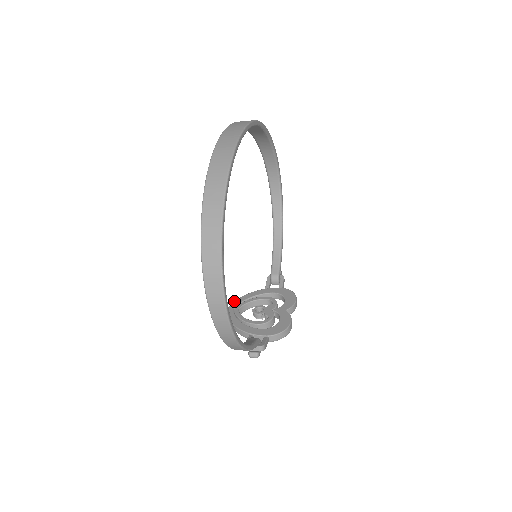
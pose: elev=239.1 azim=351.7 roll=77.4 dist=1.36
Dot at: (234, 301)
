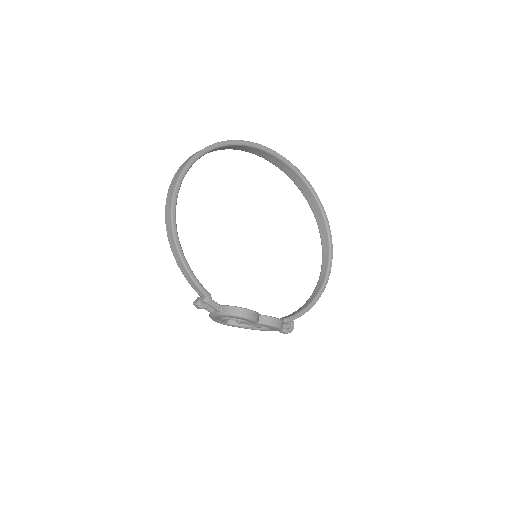
Dot at: occluded
